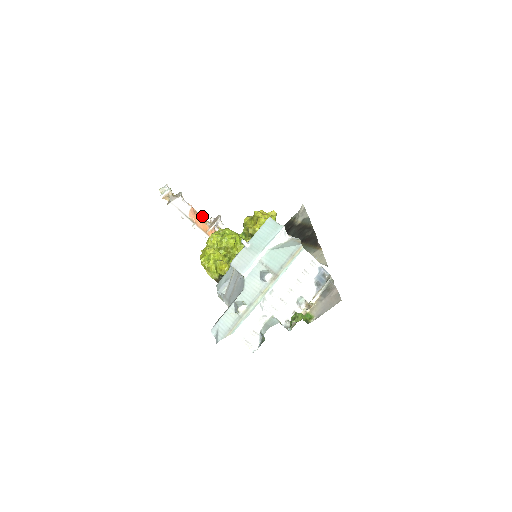
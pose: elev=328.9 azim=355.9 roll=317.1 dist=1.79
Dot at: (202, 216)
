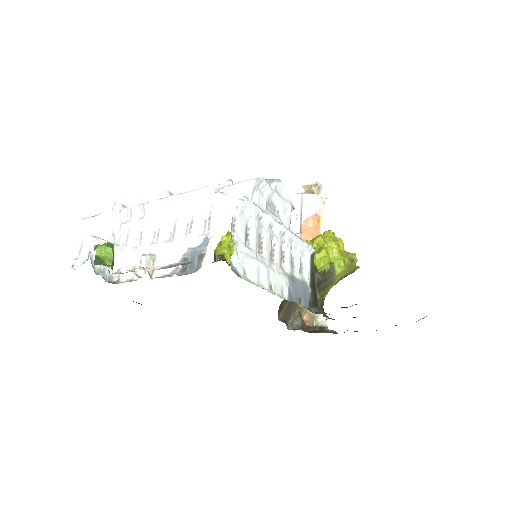
Dot at: occluded
